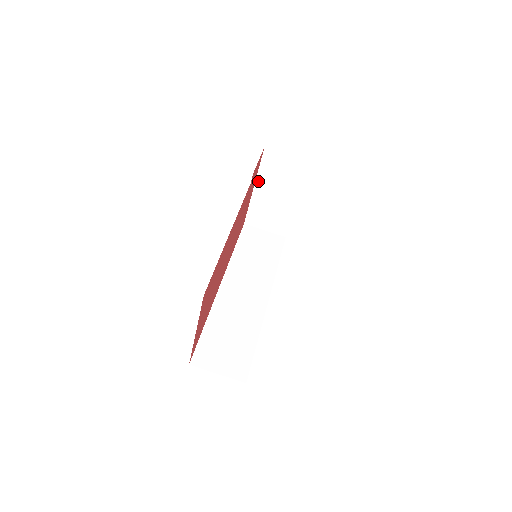
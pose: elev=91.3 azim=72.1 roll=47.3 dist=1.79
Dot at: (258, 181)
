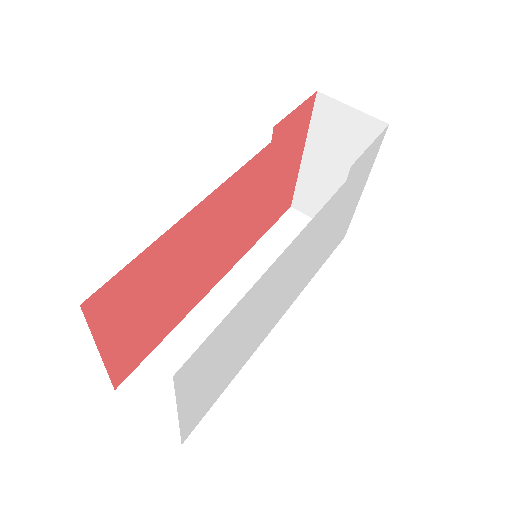
Dot at: (308, 146)
